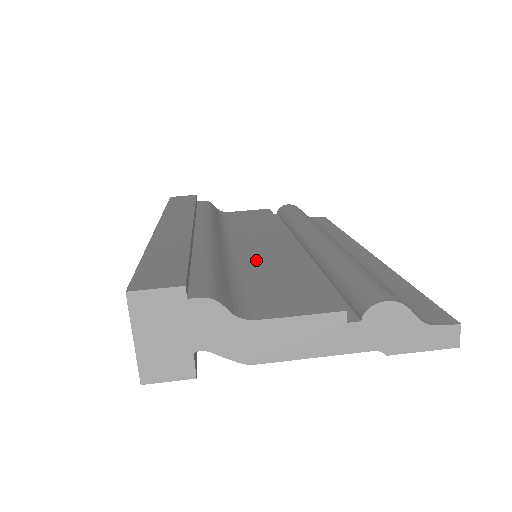
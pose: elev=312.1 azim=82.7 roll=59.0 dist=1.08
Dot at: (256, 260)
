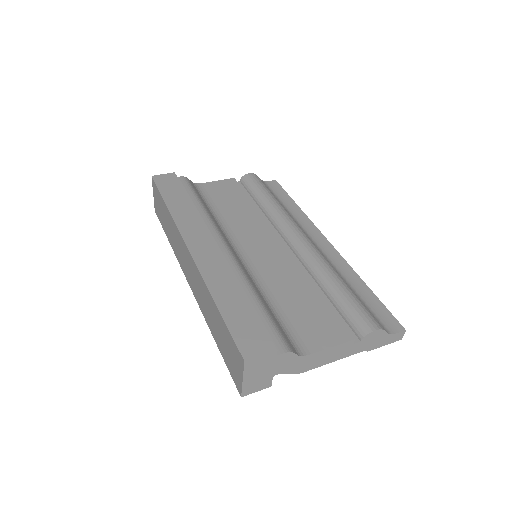
Dot at: (271, 276)
